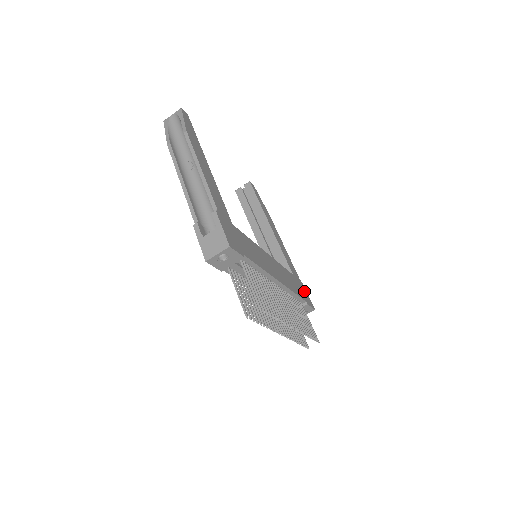
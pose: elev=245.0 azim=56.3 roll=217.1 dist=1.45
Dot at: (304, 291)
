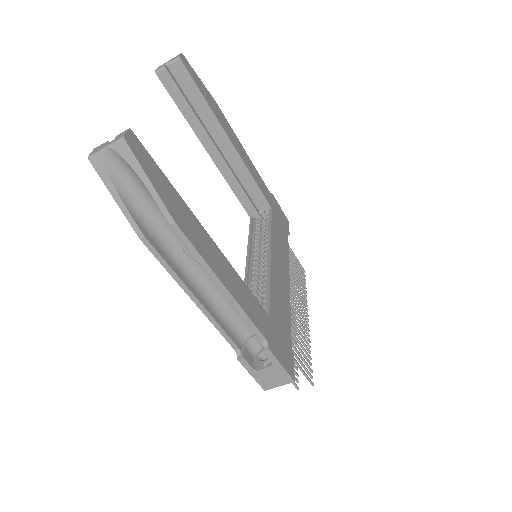
Dot at: (279, 211)
